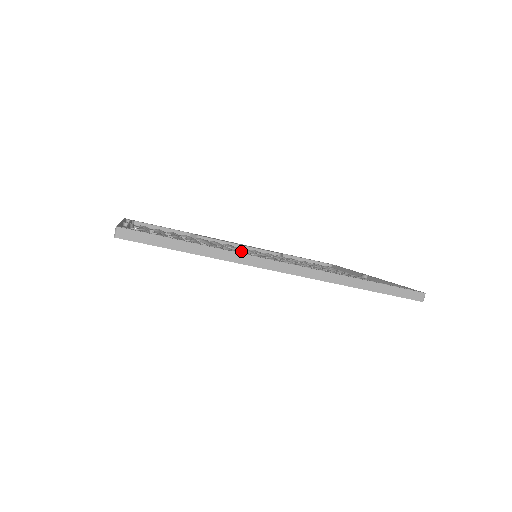
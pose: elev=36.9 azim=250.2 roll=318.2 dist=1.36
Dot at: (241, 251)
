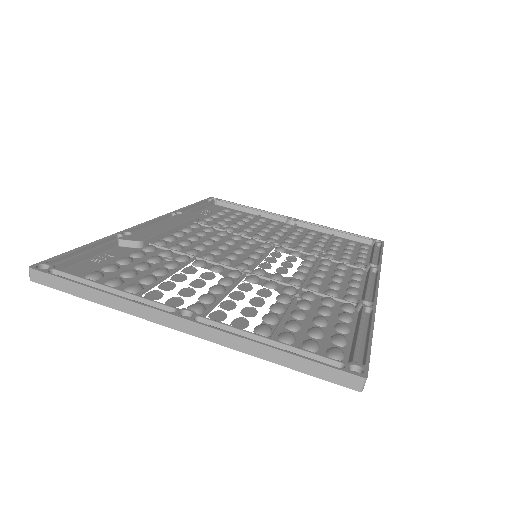
Dot at: (262, 264)
